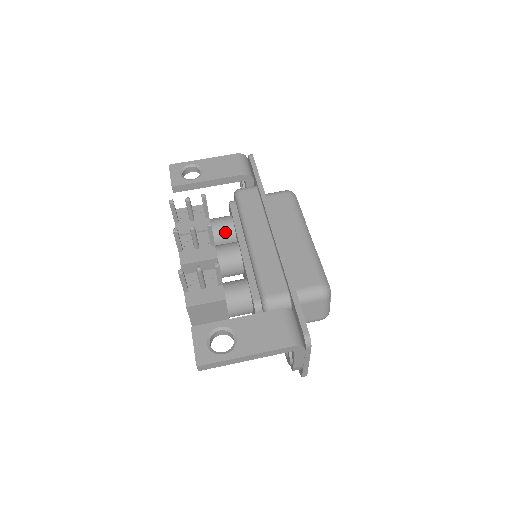
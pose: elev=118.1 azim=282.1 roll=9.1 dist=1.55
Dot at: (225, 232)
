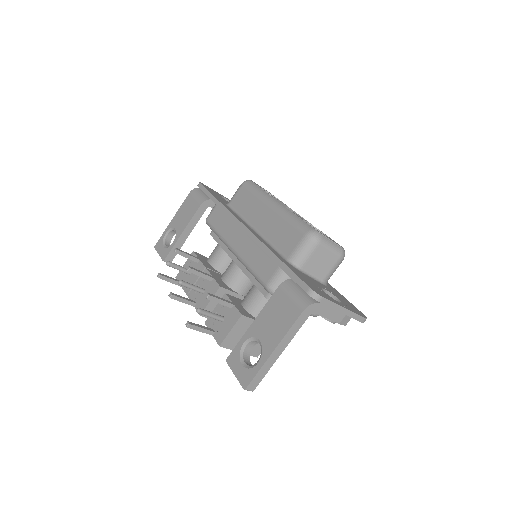
Dot at: (222, 259)
